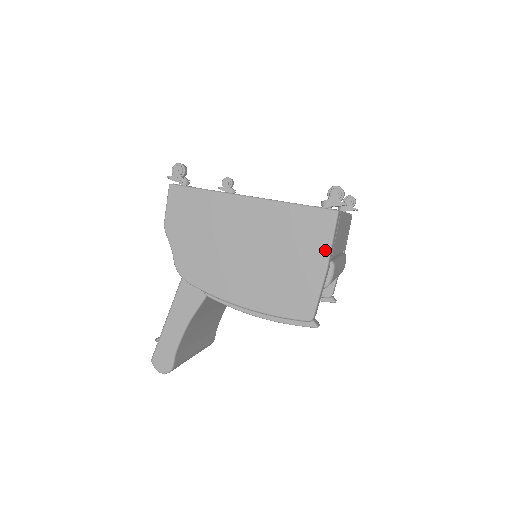
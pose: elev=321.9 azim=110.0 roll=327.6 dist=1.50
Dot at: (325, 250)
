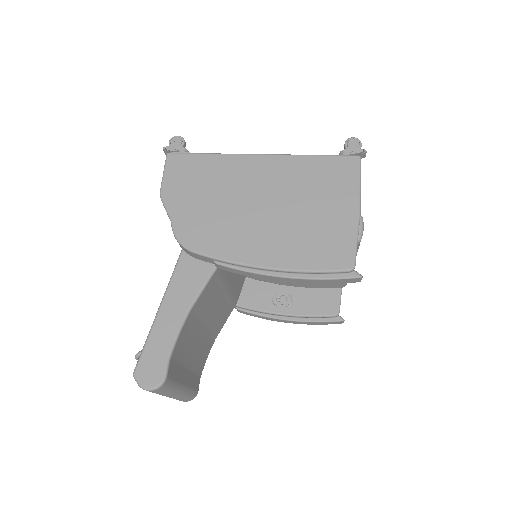
Dot at: (354, 193)
